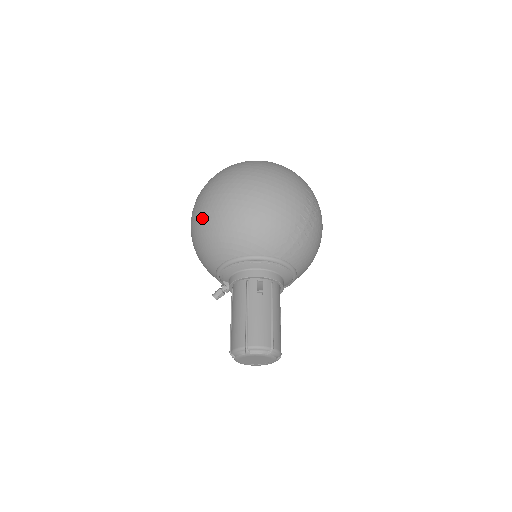
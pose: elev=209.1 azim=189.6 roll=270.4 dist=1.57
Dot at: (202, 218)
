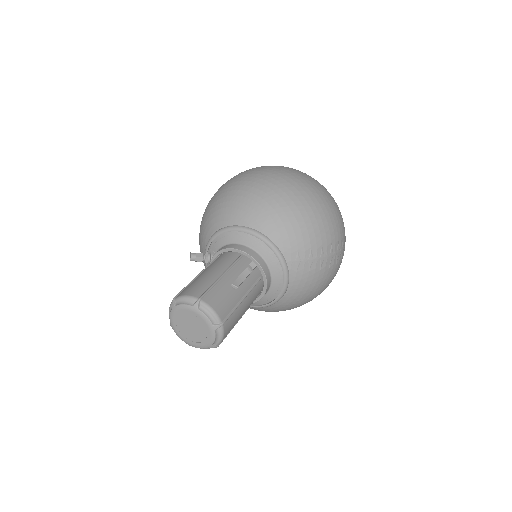
Dot at: (244, 179)
